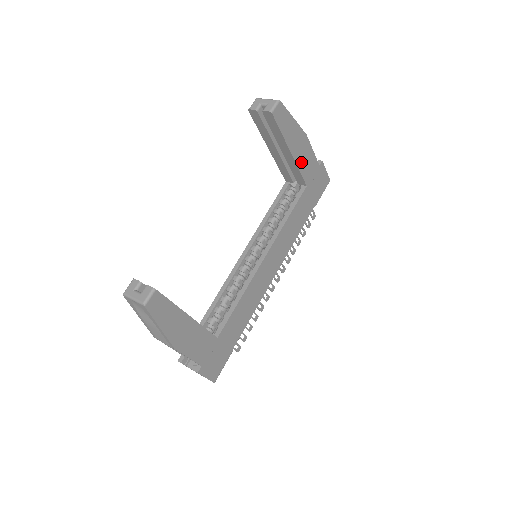
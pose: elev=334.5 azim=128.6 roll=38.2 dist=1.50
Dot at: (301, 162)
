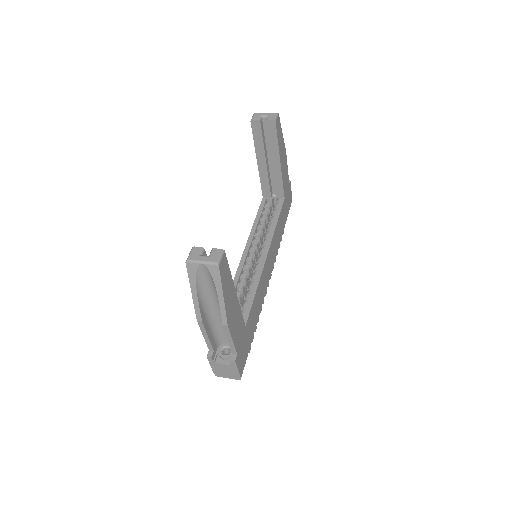
Dot at: (283, 174)
